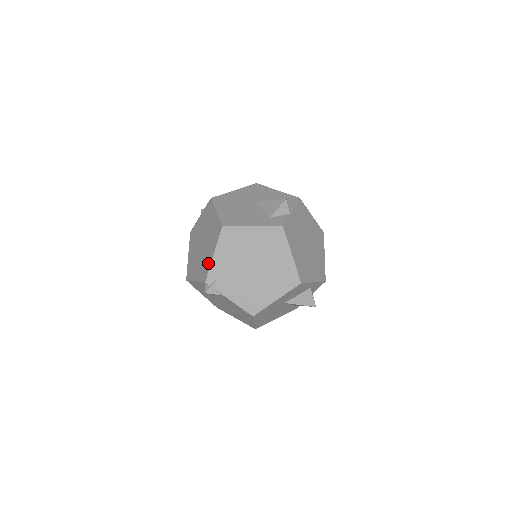
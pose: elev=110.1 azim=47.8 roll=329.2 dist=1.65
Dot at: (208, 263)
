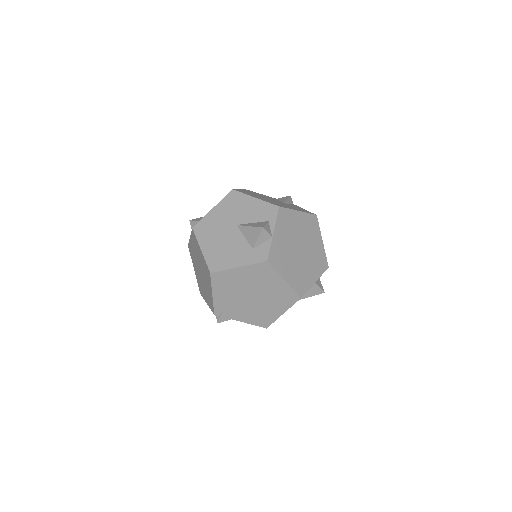
Dot at: (211, 299)
